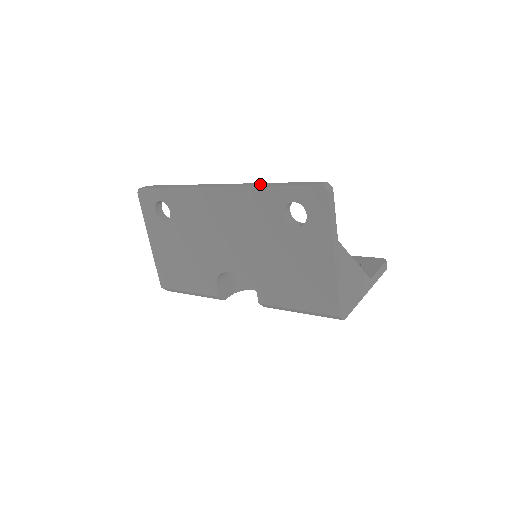
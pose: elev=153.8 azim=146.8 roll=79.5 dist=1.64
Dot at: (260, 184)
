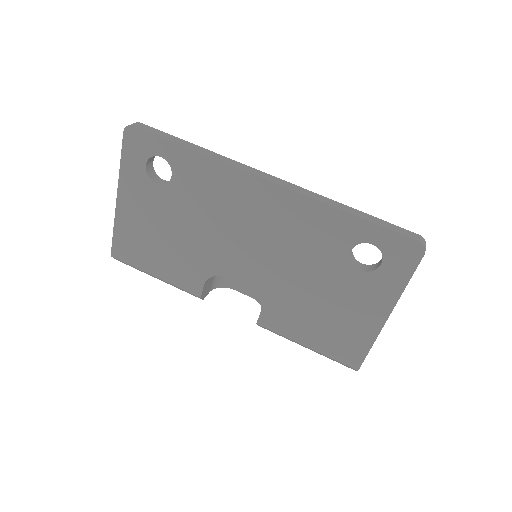
Dot at: (333, 202)
